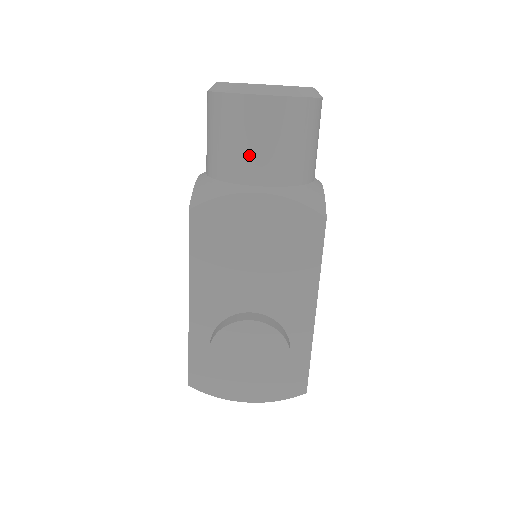
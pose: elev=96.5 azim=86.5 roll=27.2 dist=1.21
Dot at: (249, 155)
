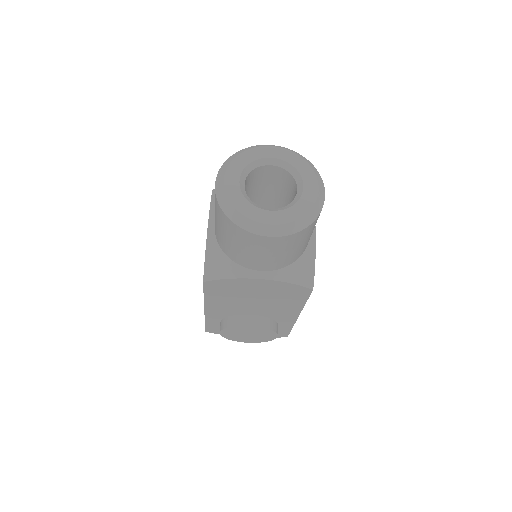
Dot at: (253, 258)
